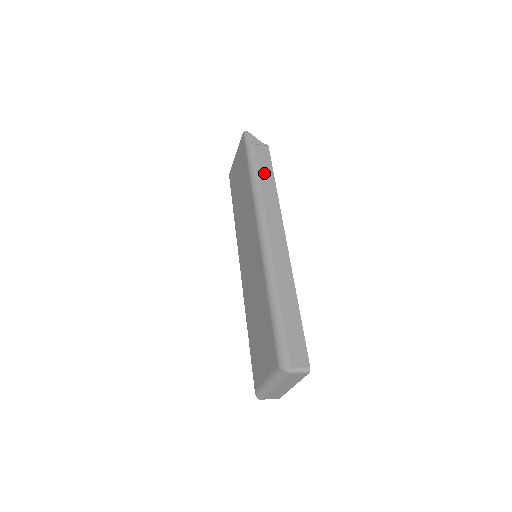
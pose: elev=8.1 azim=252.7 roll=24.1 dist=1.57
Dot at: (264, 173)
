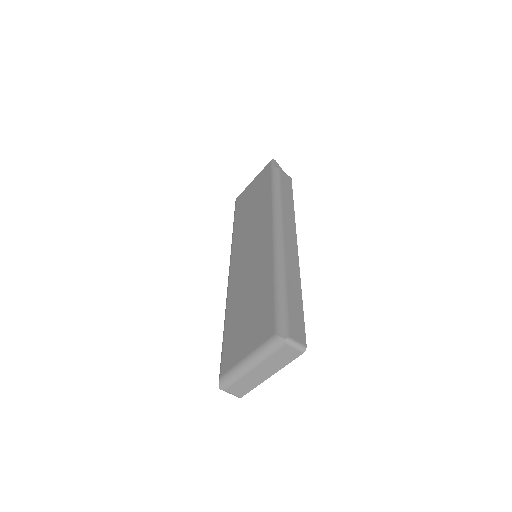
Dot at: (286, 191)
